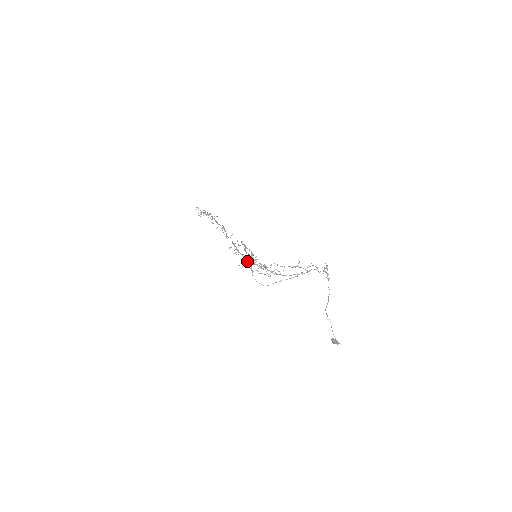
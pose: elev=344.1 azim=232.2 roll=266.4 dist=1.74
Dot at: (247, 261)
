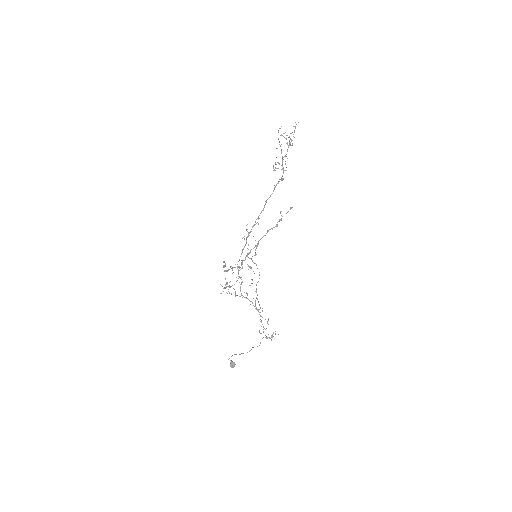
Dot at: (240, 256)
